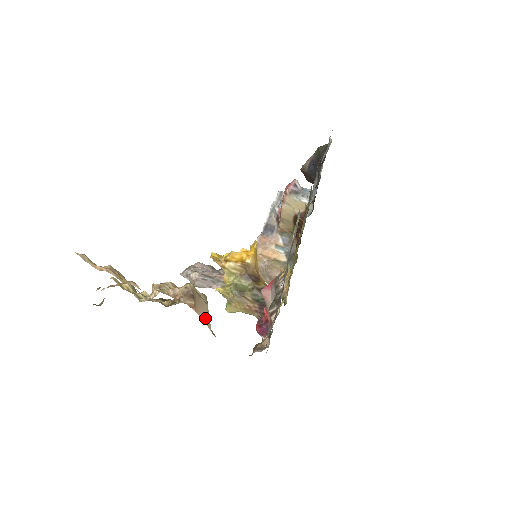
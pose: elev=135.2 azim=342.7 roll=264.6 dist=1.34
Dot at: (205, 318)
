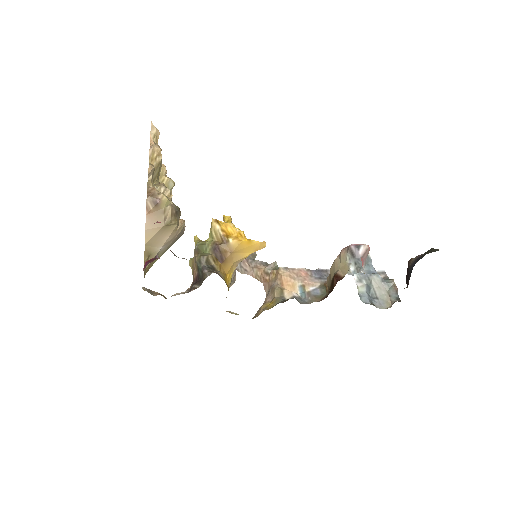
Dot at: (149, 229)
